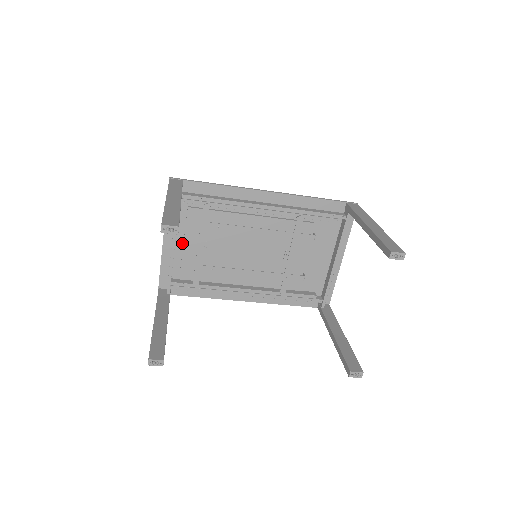
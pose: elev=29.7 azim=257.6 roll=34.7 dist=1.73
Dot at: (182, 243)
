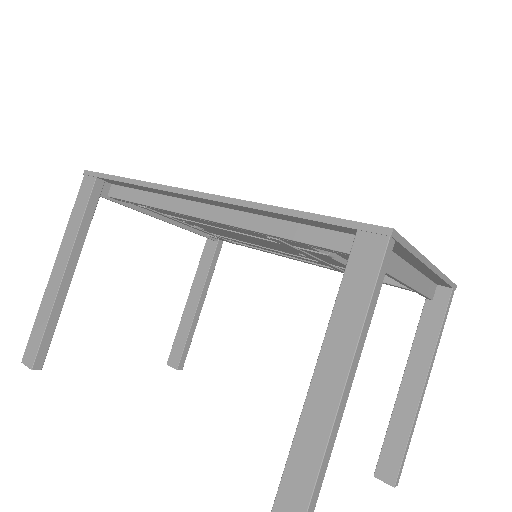
Dot at: occluded
